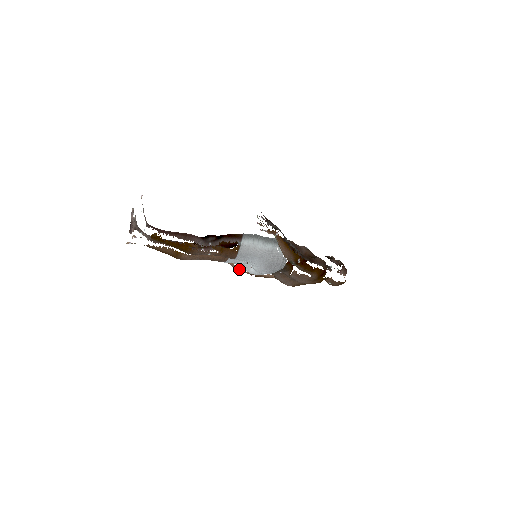
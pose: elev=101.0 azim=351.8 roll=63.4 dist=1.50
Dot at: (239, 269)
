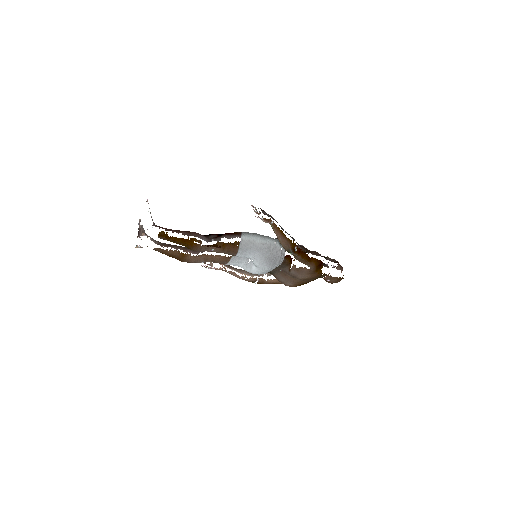
Dot at: (242, 278)
